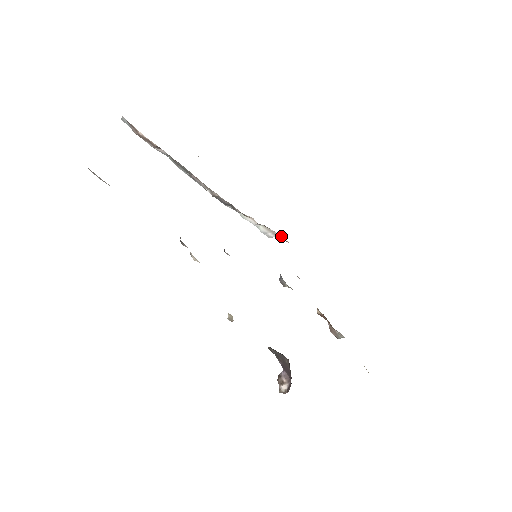
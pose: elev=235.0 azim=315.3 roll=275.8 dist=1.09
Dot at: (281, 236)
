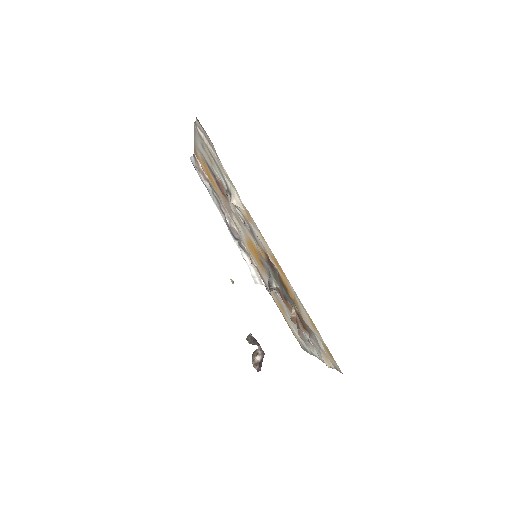
Dot at: (264, 285)
